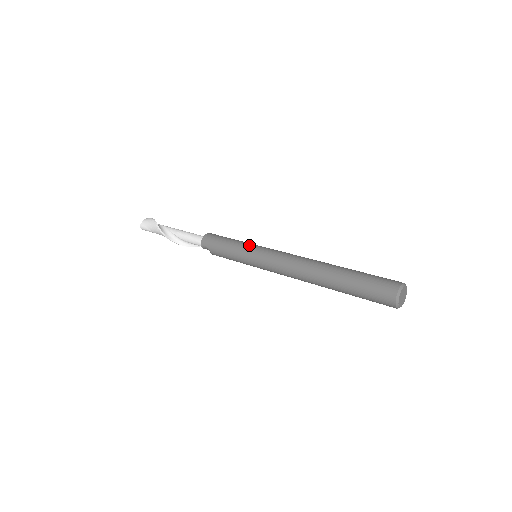
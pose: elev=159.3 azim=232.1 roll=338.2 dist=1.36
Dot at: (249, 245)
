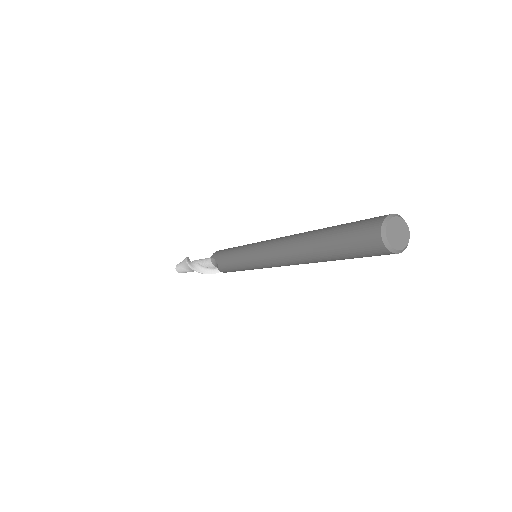
Dot at: occluded
